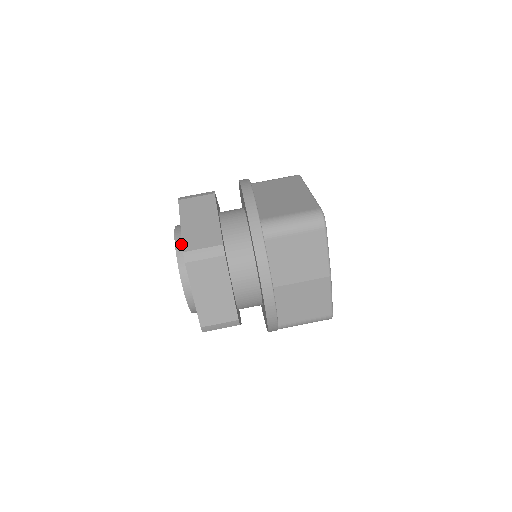
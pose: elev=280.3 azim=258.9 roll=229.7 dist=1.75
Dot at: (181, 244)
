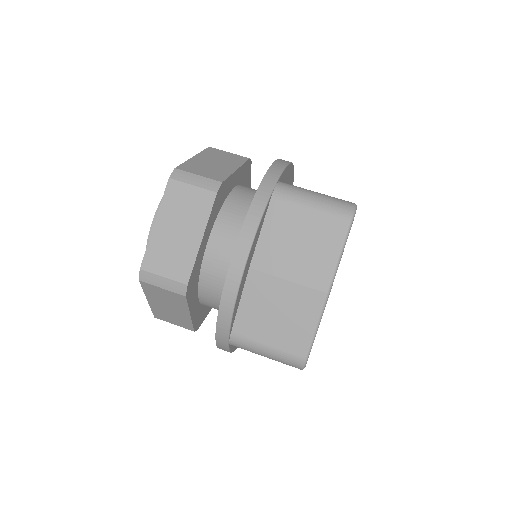
Dot at: occluded
